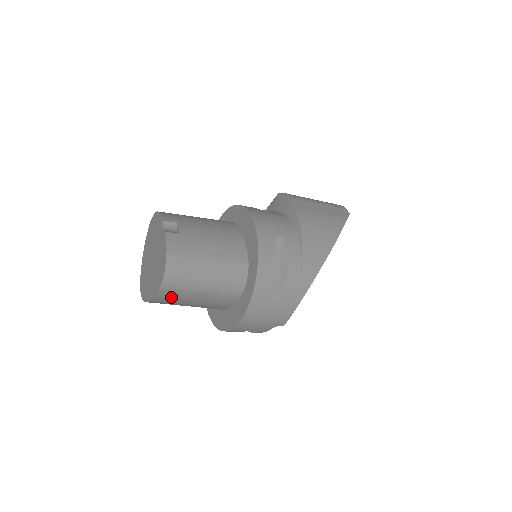
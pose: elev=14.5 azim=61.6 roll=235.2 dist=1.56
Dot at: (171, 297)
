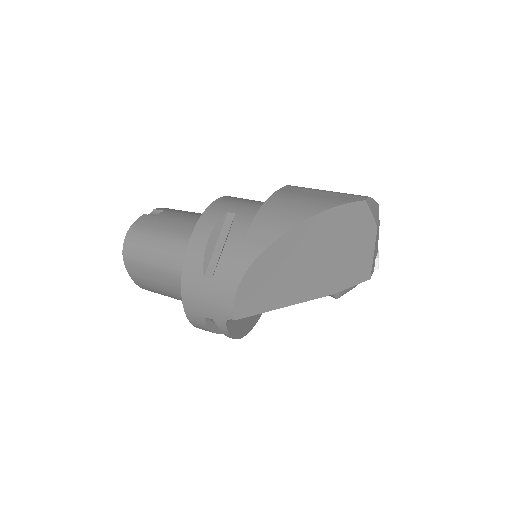
Dot at: (139, 274)
